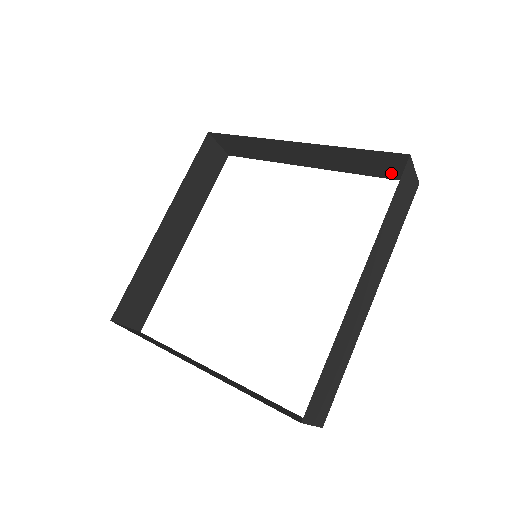
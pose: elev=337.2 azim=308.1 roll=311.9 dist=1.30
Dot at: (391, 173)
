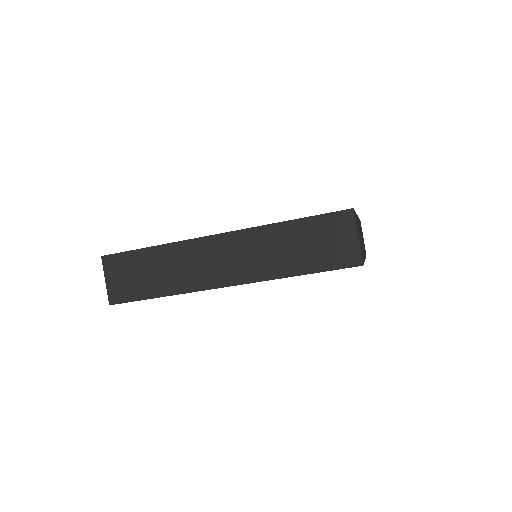
Dot at: occluded
